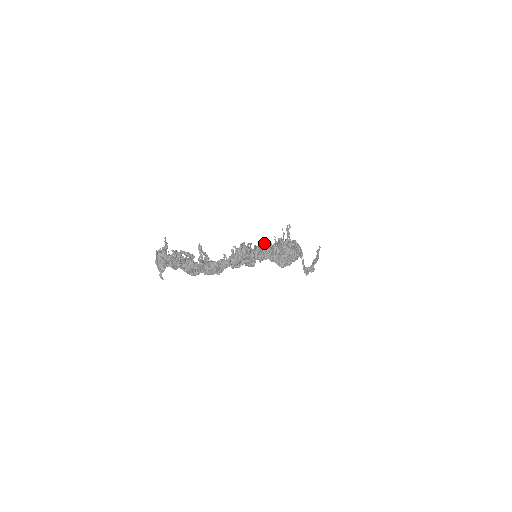
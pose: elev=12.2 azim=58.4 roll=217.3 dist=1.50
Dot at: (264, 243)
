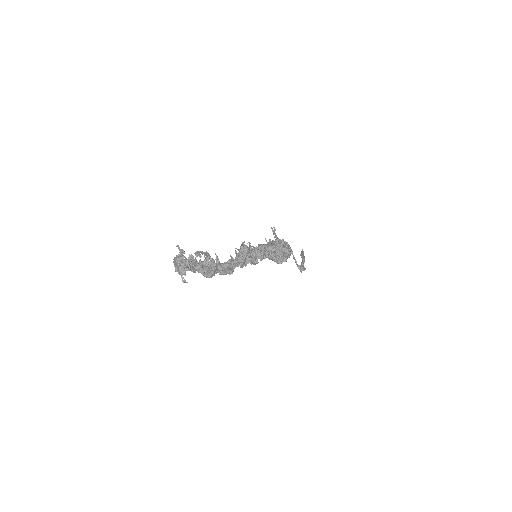
Dot at: (259, 244)
